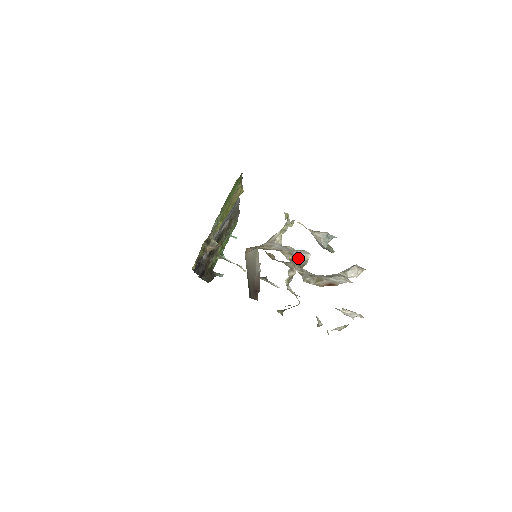
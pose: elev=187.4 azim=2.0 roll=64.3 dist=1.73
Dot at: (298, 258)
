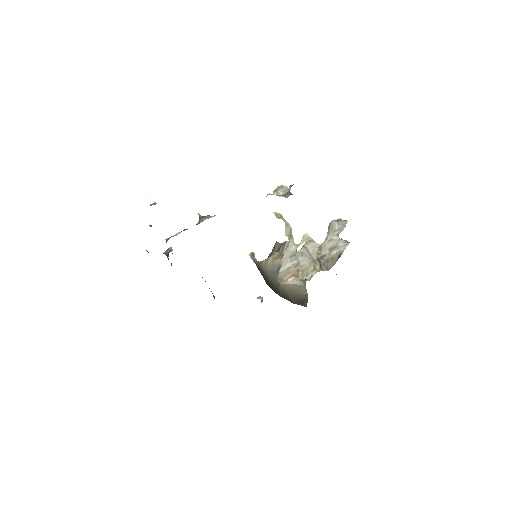
Dot at: (316, 256)
